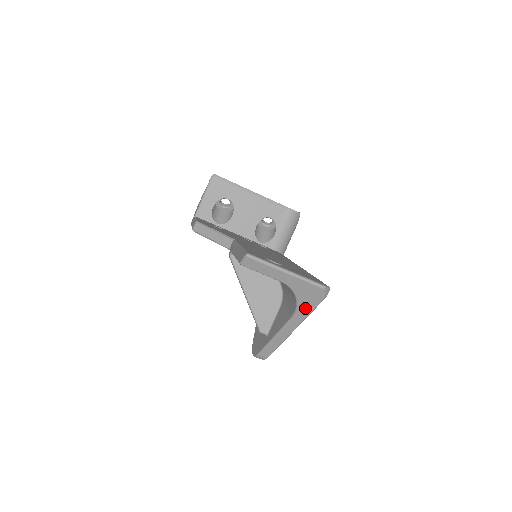
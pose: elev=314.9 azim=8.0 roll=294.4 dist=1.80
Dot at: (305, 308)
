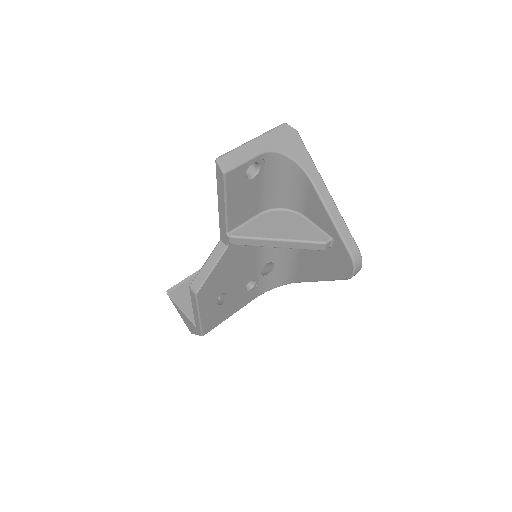
Dot at: (303, 158)
